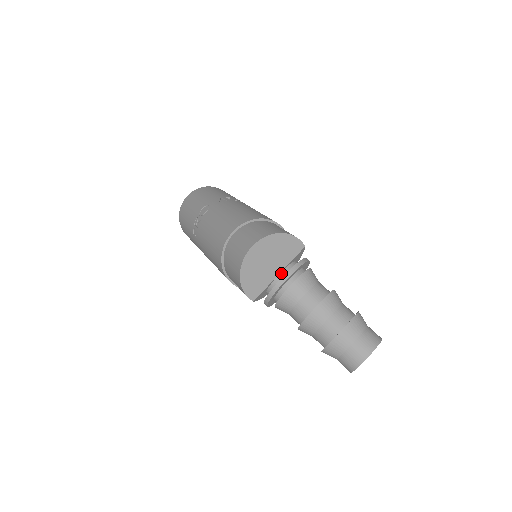
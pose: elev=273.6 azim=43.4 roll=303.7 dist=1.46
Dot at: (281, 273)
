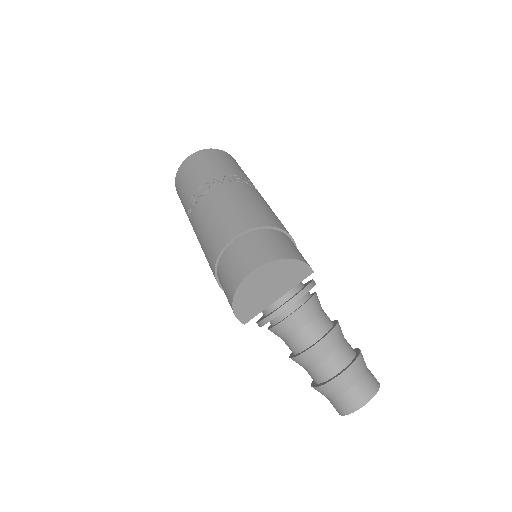
Dot at: (281, 298)
